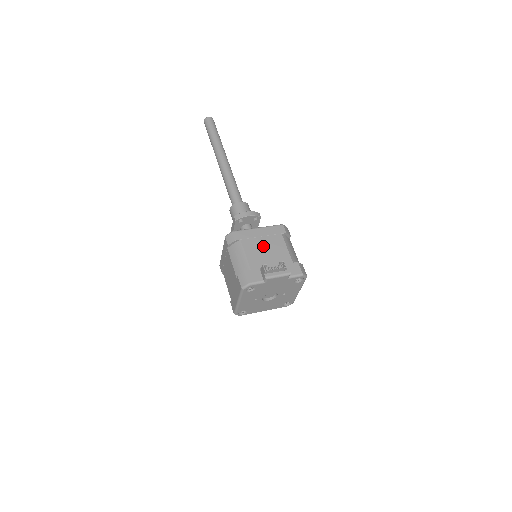
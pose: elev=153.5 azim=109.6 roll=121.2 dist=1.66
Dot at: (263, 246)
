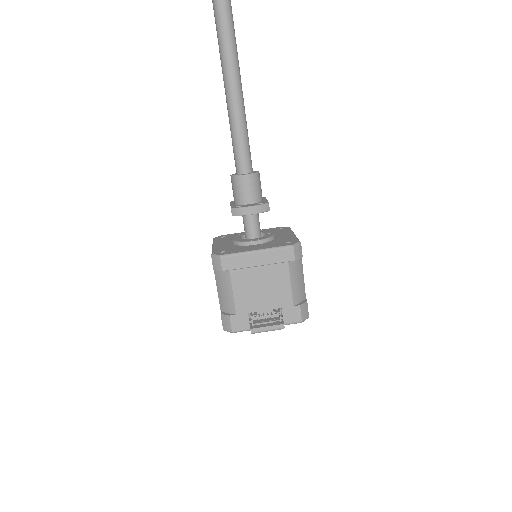
Dot at: (258, 281)
